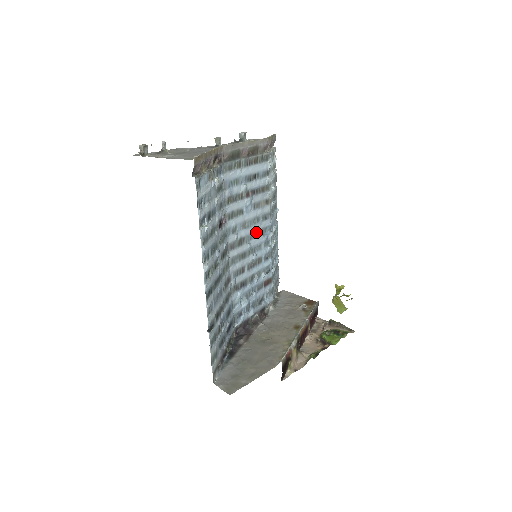
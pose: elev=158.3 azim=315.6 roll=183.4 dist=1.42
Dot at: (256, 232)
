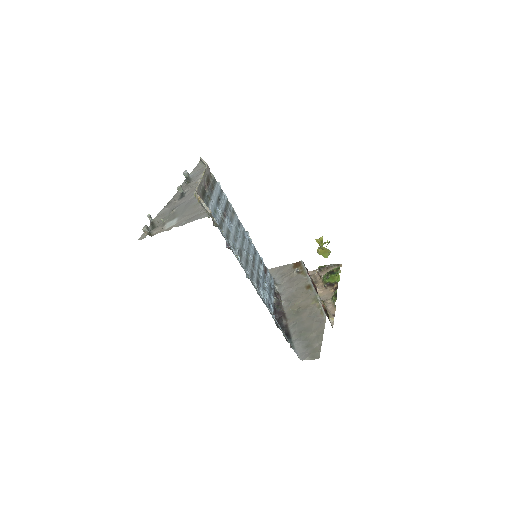
Dot at: (242, 239)
